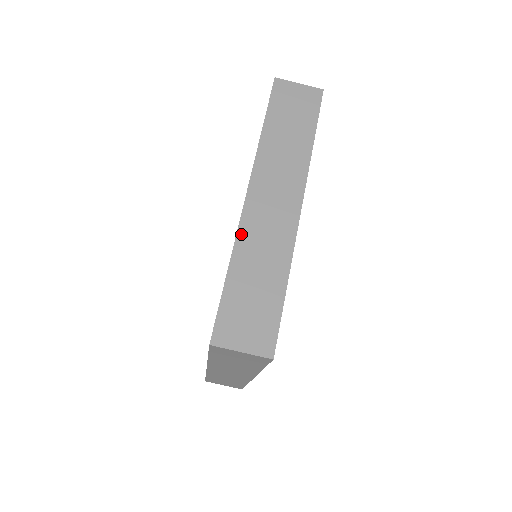
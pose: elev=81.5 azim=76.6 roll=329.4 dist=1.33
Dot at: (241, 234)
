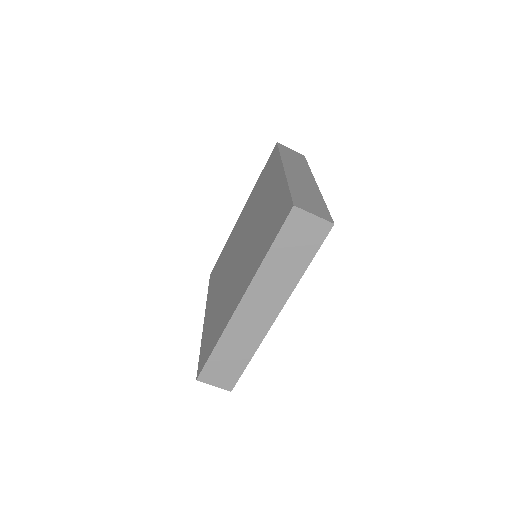
Dot at: (229, 328)
